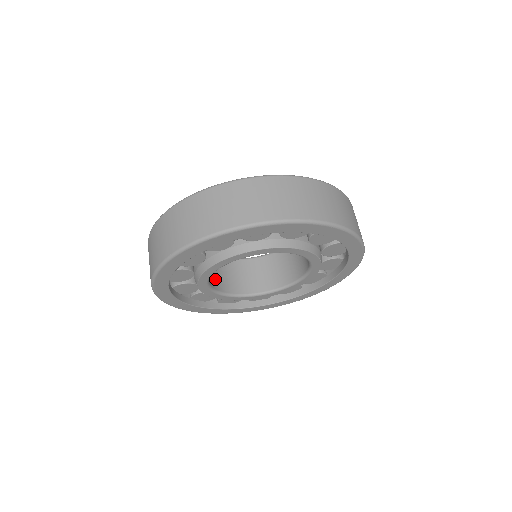
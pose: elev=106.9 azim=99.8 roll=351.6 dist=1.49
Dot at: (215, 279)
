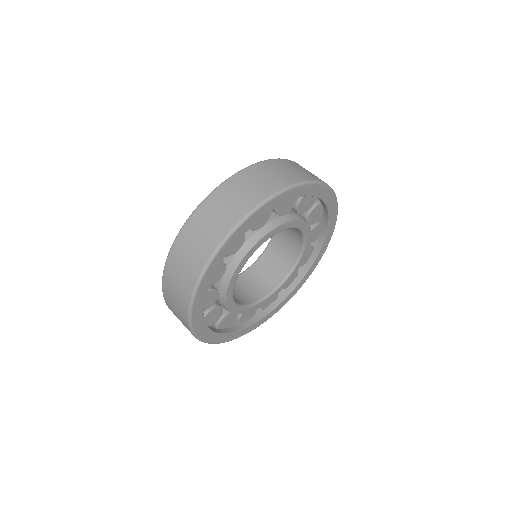
Dot at: (257, 290)
